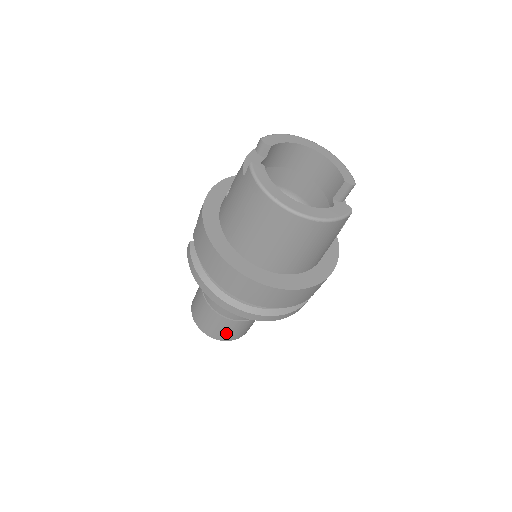
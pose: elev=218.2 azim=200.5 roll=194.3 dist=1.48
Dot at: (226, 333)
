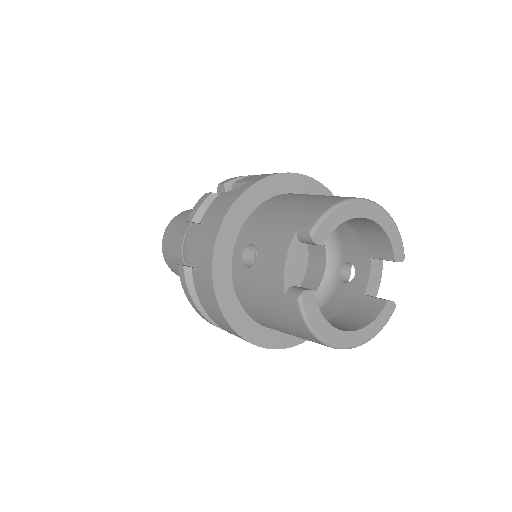
Dot at: occluded
